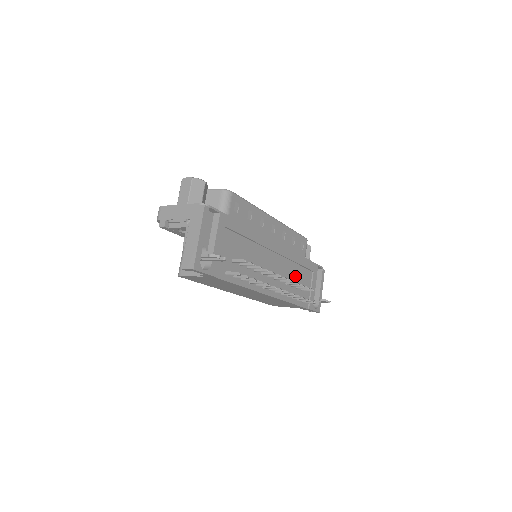
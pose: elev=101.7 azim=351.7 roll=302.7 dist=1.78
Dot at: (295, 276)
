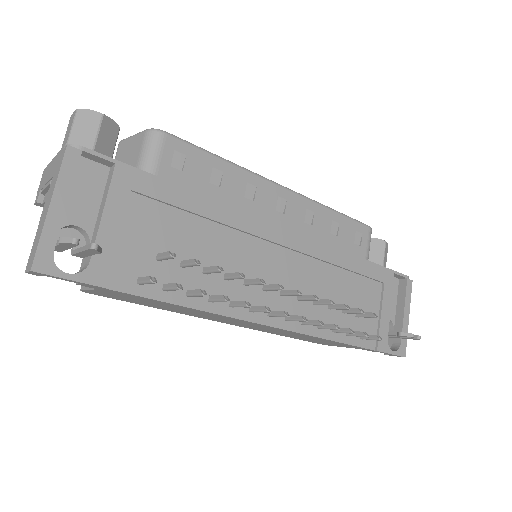
Dot at: (338, 290)
